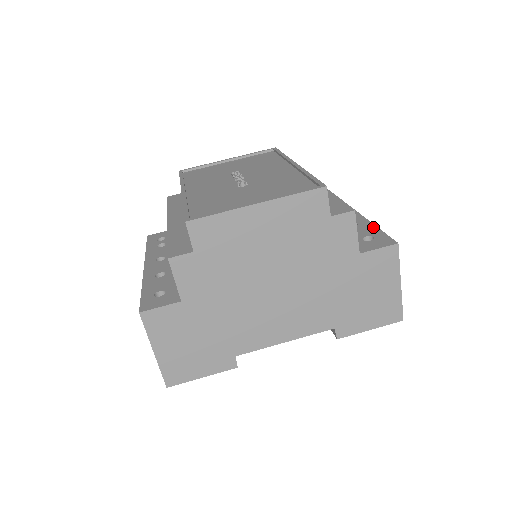
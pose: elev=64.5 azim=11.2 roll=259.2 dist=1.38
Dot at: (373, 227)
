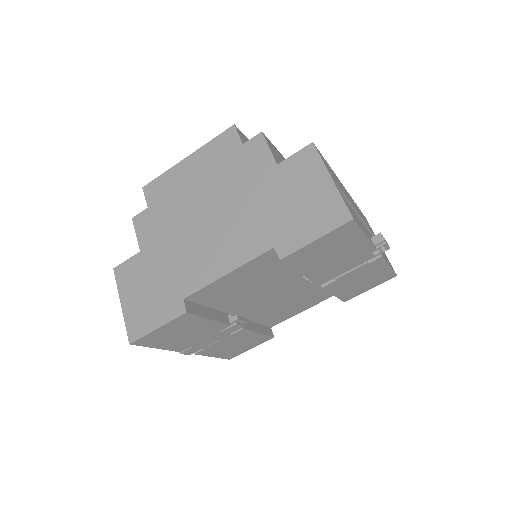
Dot at: occluded
